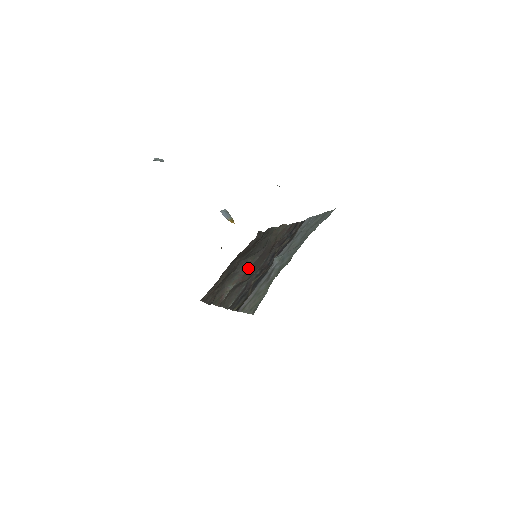
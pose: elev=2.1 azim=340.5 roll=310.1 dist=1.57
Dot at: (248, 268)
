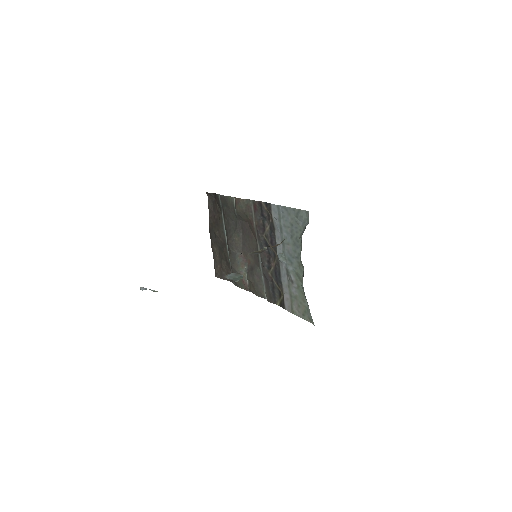
Dot at: (242, 247)
